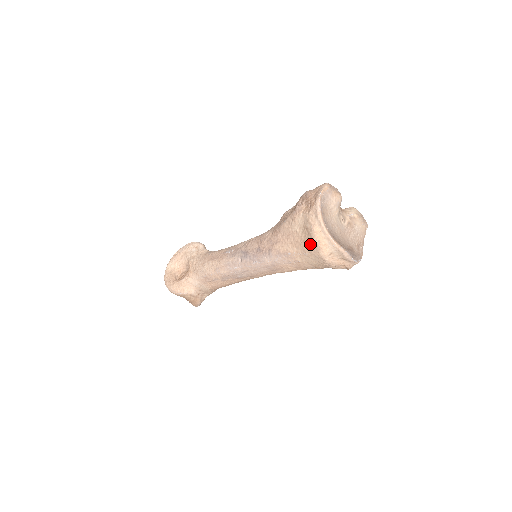
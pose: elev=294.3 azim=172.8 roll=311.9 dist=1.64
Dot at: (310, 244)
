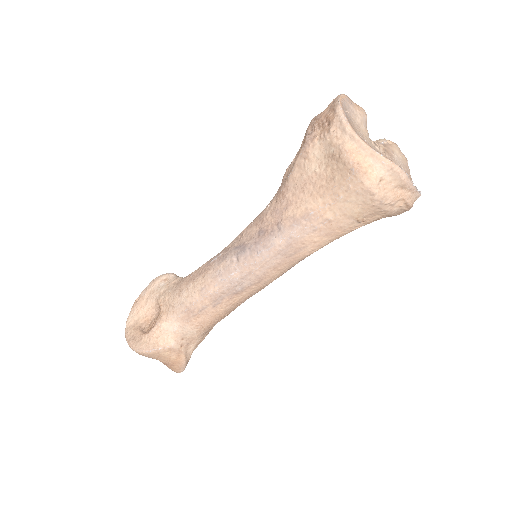
Dot at: (344, 175)
